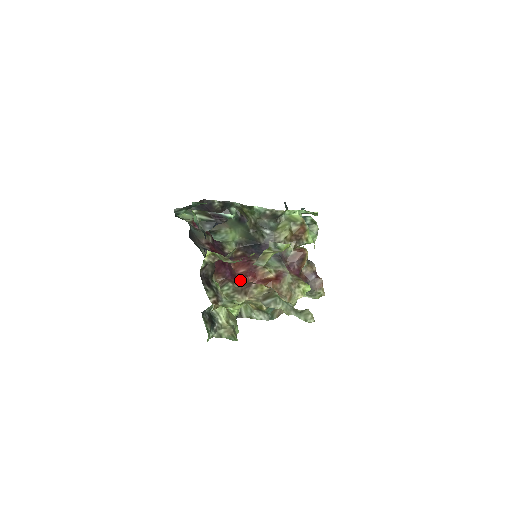
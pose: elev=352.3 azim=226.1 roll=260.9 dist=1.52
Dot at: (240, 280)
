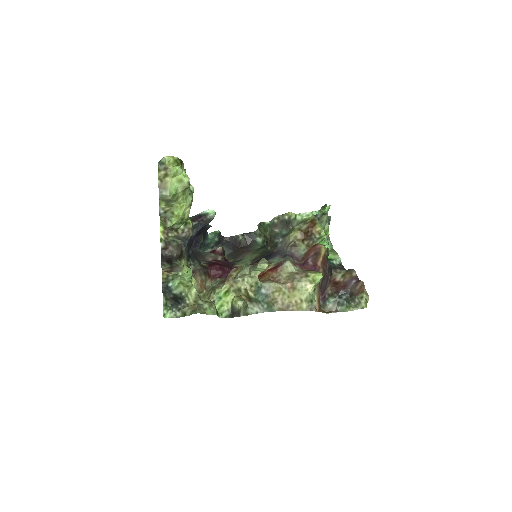
Dot at: occluded
